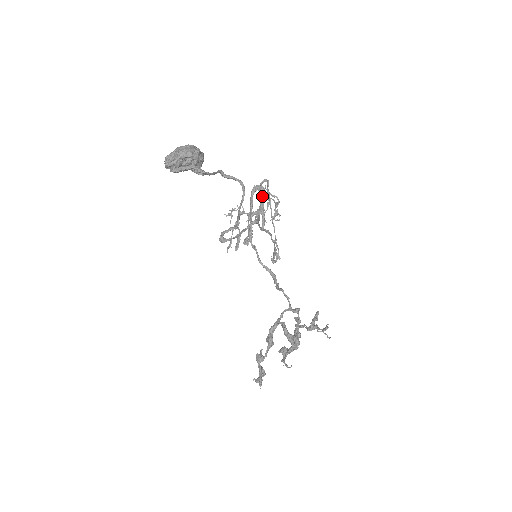
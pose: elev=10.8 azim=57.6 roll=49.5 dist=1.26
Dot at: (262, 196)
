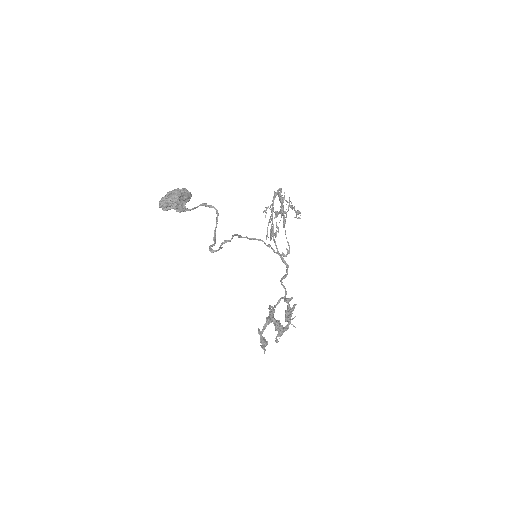
Dot at: (280, 201)
